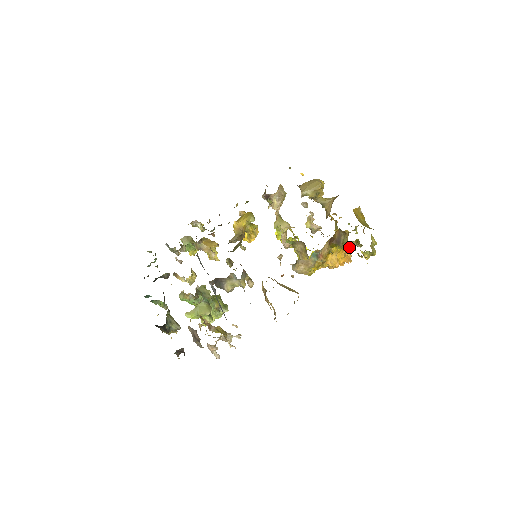
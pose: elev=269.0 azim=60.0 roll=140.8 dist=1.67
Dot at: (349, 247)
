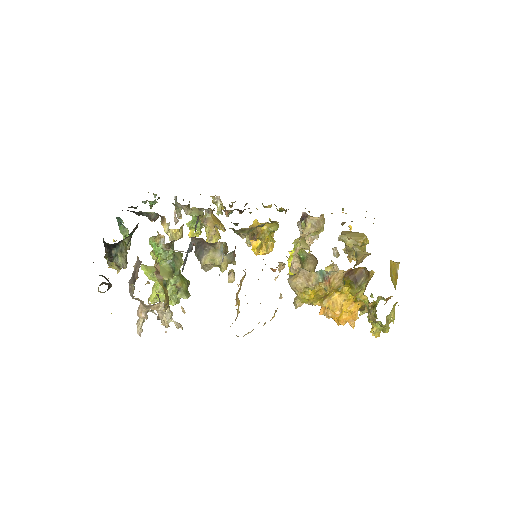
Dot at: (363, 298)
